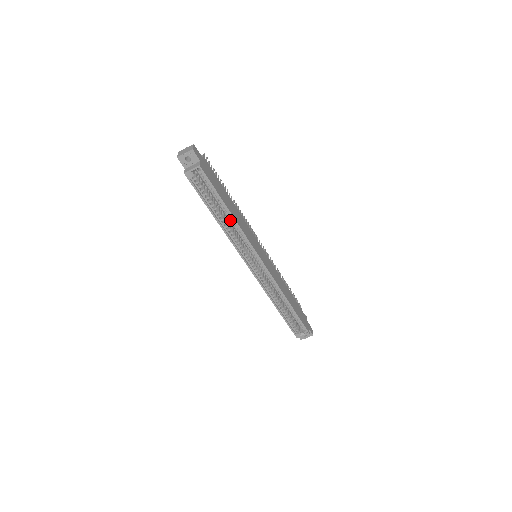
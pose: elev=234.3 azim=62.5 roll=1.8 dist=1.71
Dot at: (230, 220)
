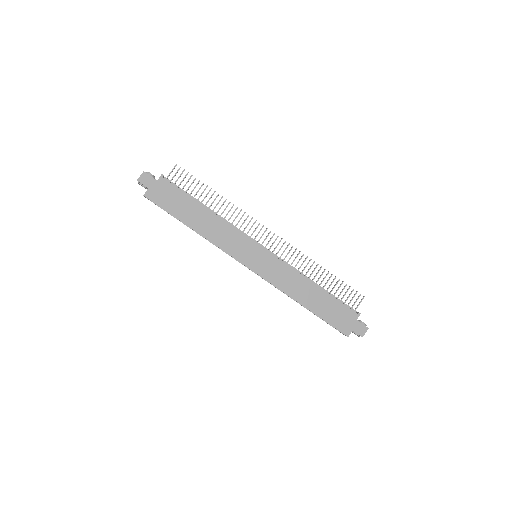
Dot at: (200, 232)
